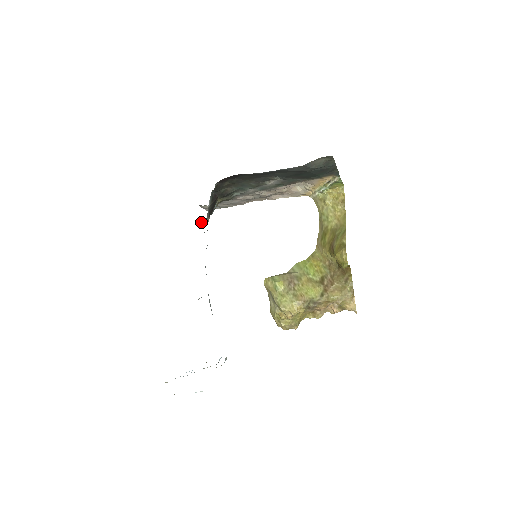
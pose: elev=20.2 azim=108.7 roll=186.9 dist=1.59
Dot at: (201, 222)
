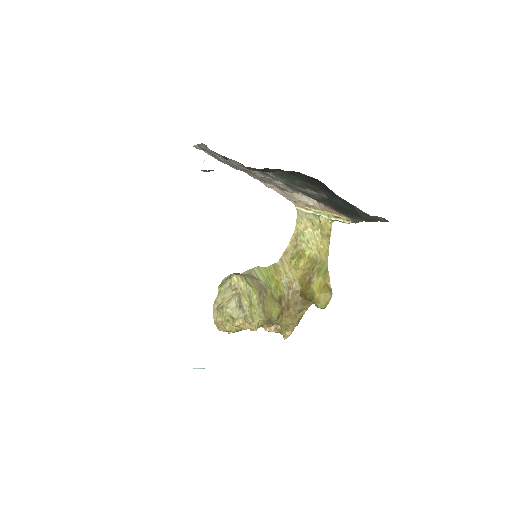
Dot at: occluded
